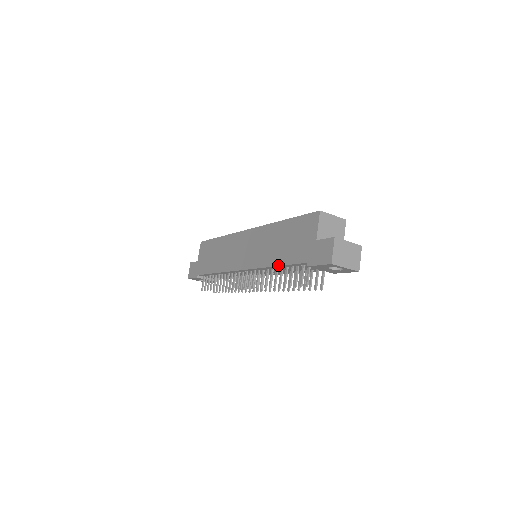
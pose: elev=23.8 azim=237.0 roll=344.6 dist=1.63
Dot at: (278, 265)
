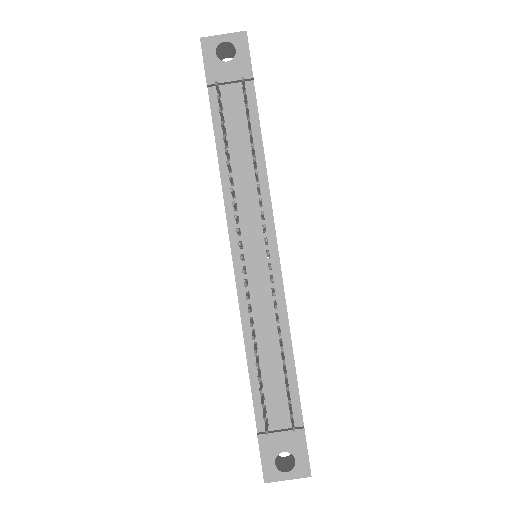
Dot at: occluded
